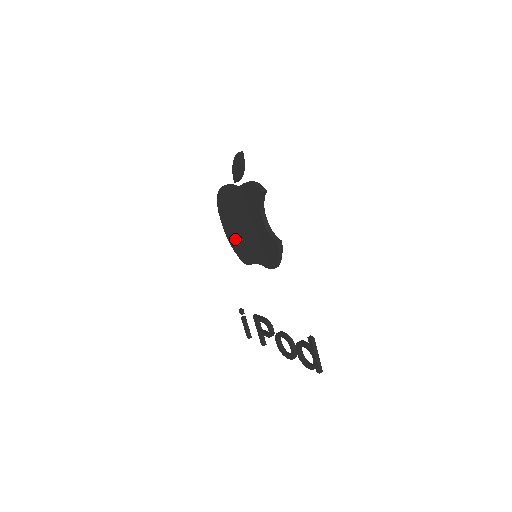
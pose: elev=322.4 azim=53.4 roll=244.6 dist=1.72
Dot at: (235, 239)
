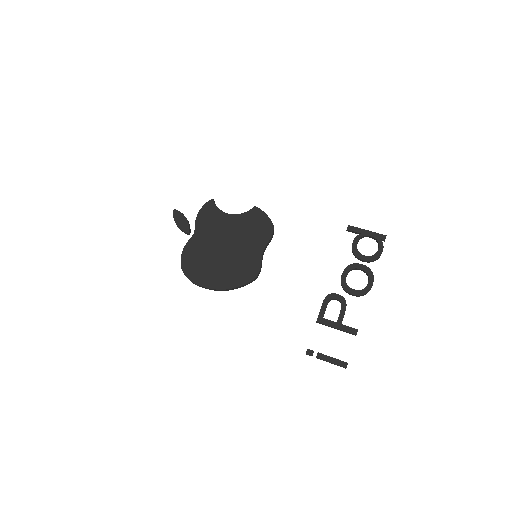
Dot at: (230, 274)
